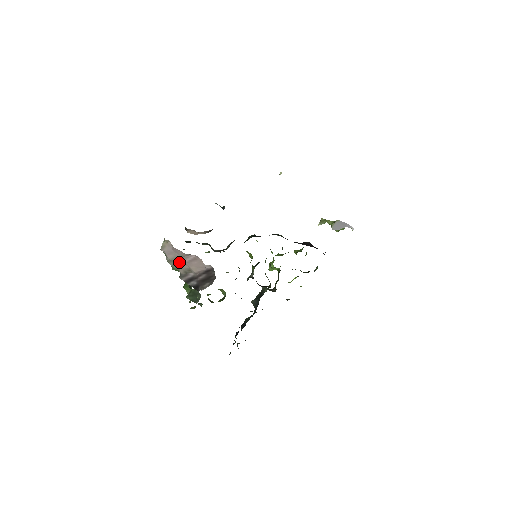
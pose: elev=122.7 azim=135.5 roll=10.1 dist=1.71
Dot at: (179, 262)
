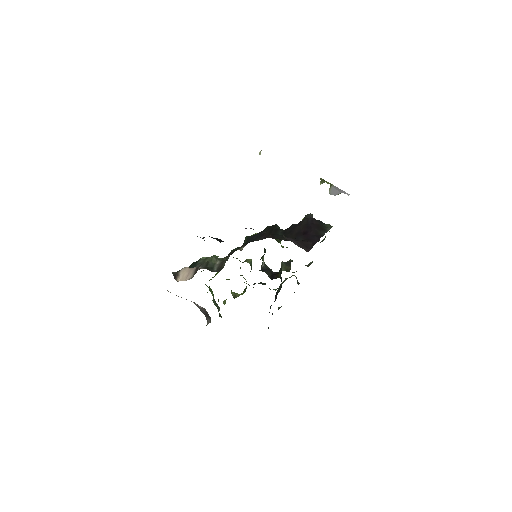
Dot at: occluded
